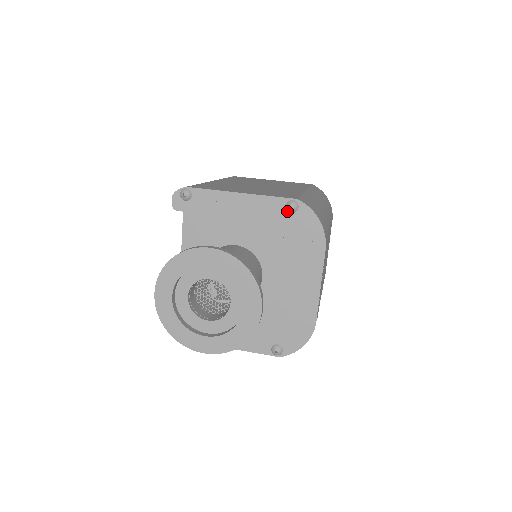
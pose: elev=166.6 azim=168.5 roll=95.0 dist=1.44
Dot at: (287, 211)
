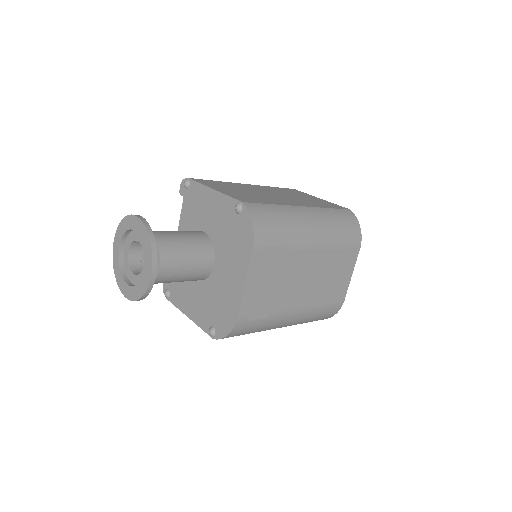
Dot at: (235, 211)
